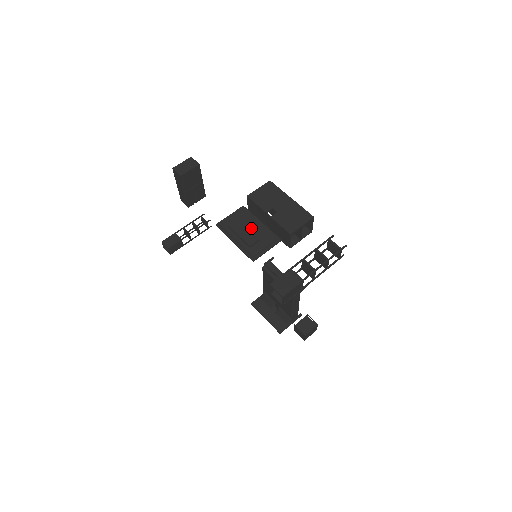
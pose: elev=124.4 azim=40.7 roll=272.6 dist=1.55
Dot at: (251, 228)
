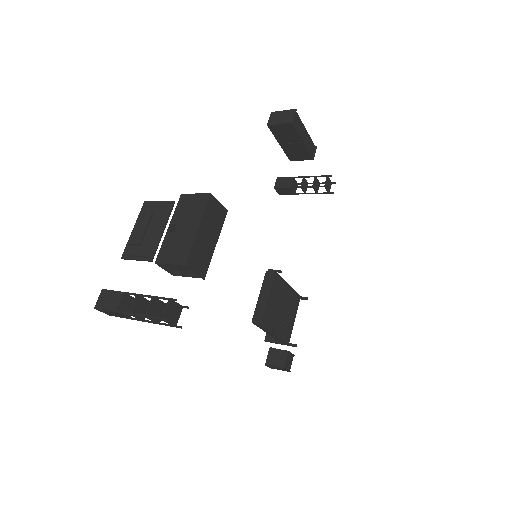
Dot at: (150, 228)
